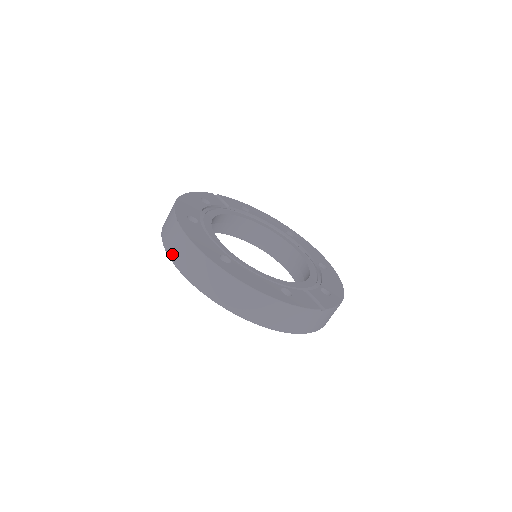
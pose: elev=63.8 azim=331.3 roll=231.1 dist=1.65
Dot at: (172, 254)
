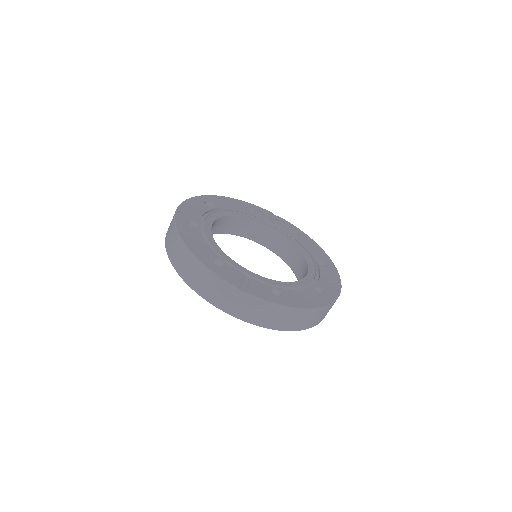
Dot at: occluded
